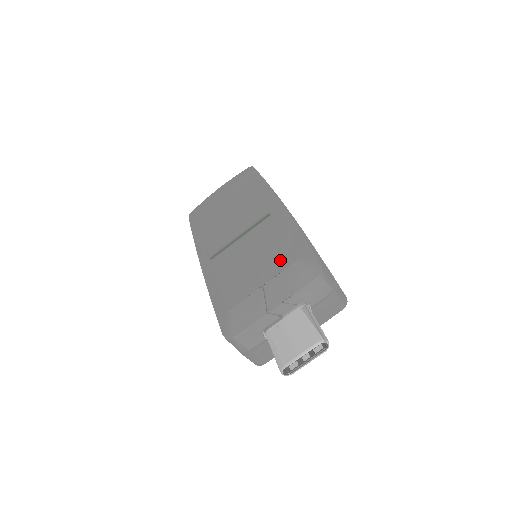
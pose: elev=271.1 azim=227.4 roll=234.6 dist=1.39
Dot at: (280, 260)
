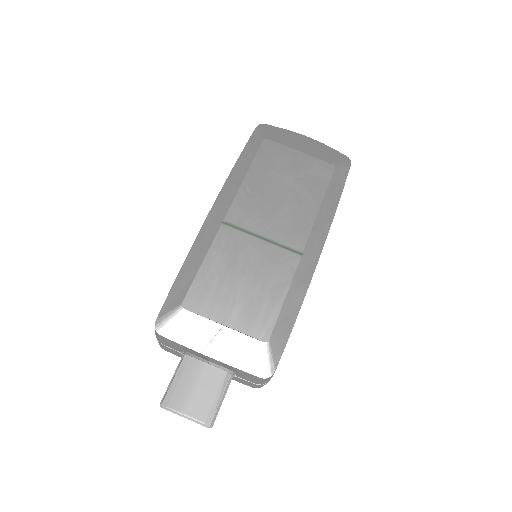
Dot at: (258, 321)
